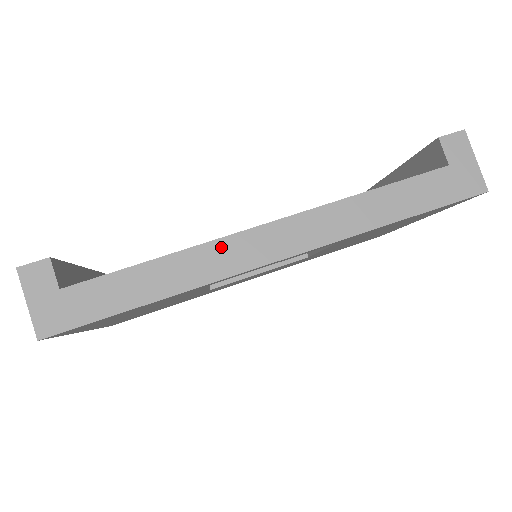
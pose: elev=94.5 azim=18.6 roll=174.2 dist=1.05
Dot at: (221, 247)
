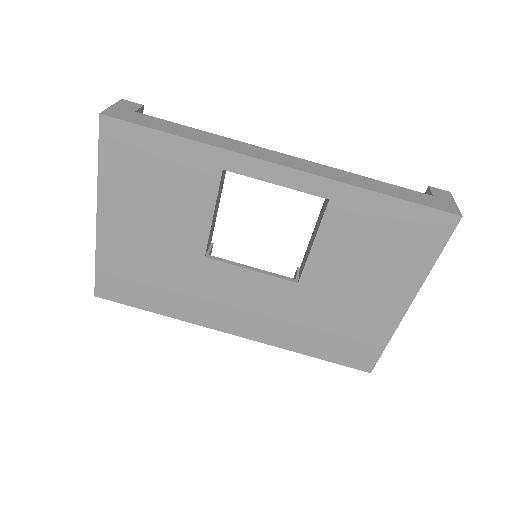
Dot at: (248, 146)
